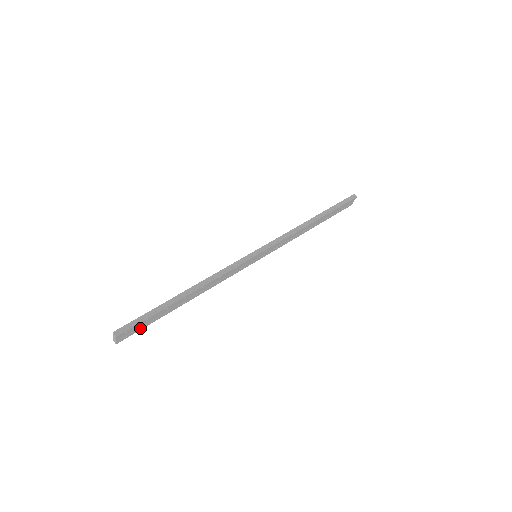
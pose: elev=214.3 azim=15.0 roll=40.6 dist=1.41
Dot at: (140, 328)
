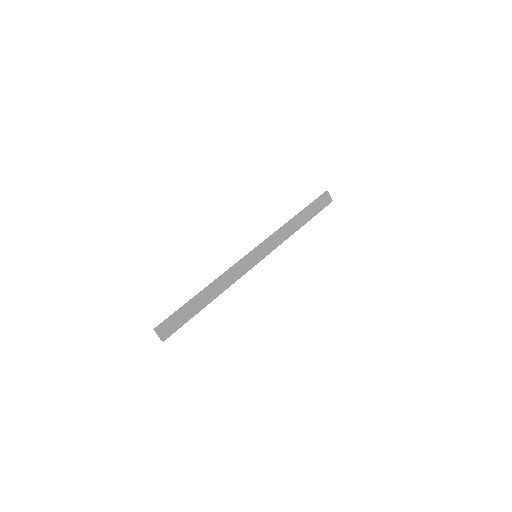
Dot at: (178, 326)
